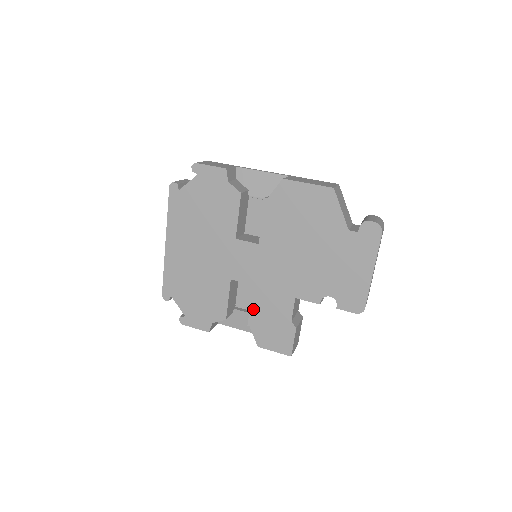
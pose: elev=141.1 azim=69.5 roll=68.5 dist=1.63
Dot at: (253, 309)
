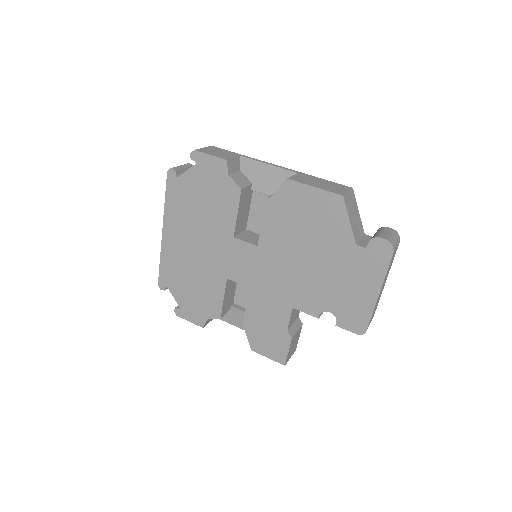
Dot at: (248, 312)
